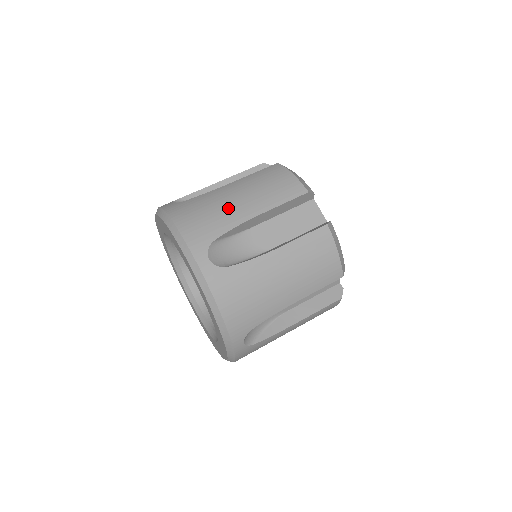
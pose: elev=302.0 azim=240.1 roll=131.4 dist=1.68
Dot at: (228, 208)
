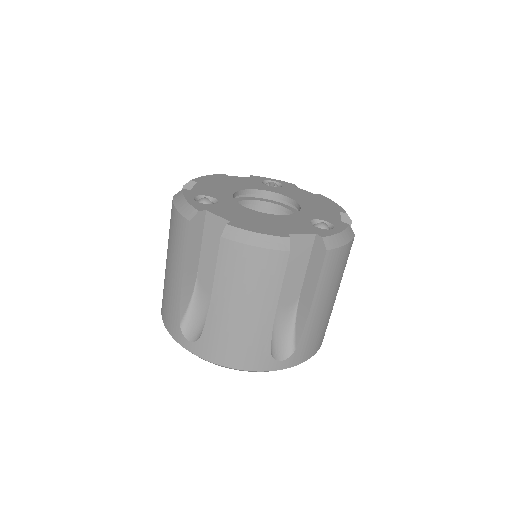
Dot at: (170, 285)
